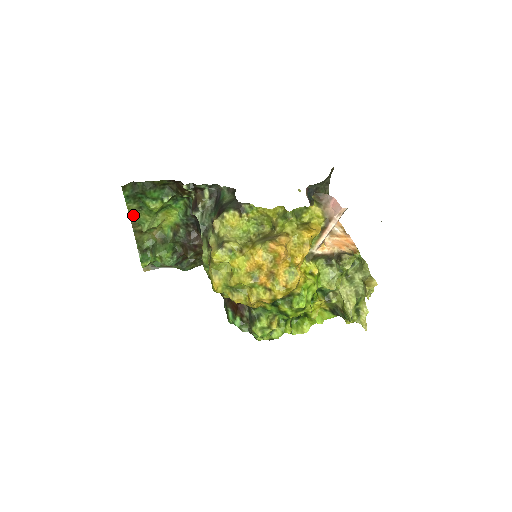
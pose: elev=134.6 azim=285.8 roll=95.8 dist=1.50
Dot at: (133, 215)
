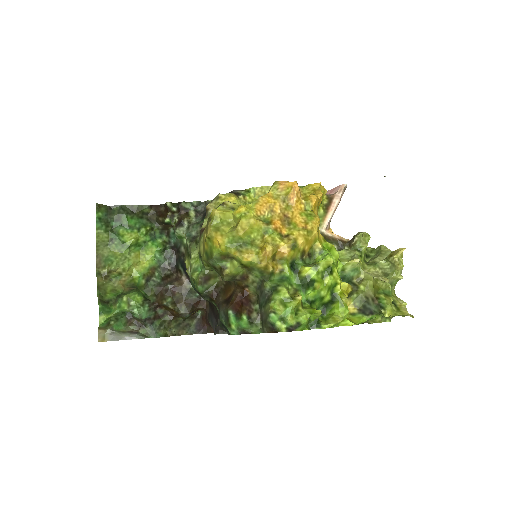
Dot at: (100, 249)
